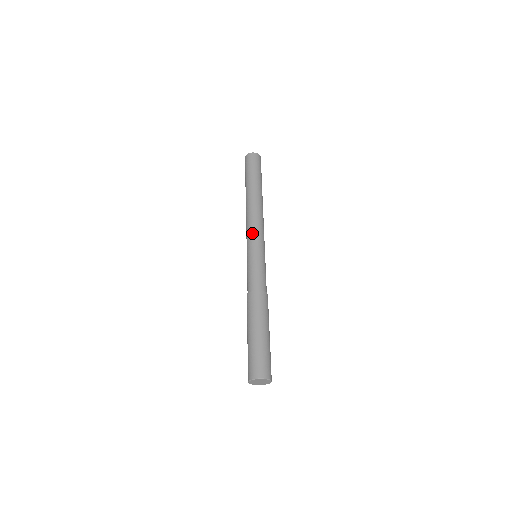
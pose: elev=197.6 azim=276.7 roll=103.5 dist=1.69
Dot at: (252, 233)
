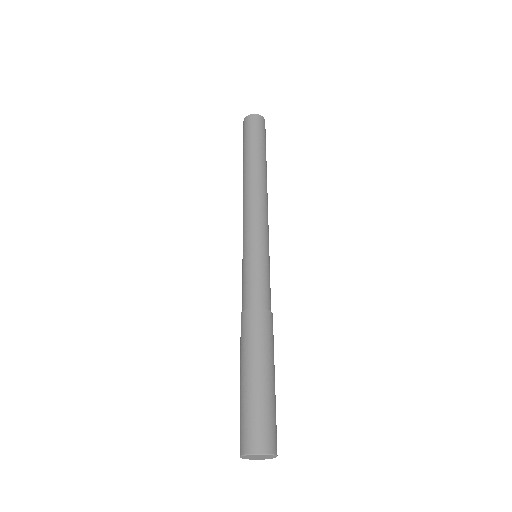
Dot at: (247, 224)
